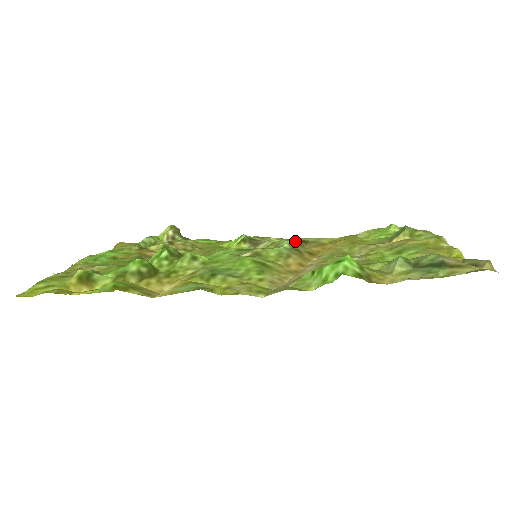
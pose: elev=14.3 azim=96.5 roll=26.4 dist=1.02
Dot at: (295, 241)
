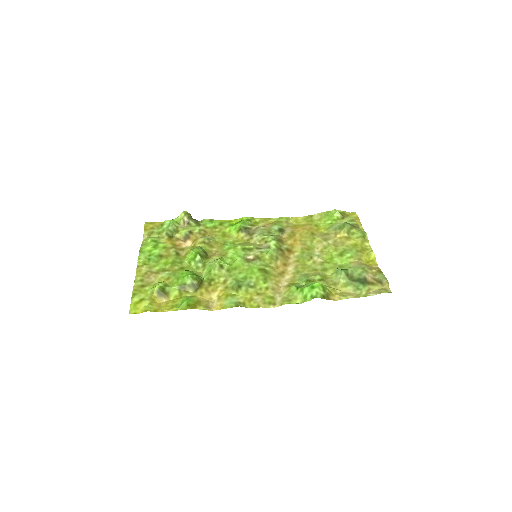
Dot at: (277, 237)
